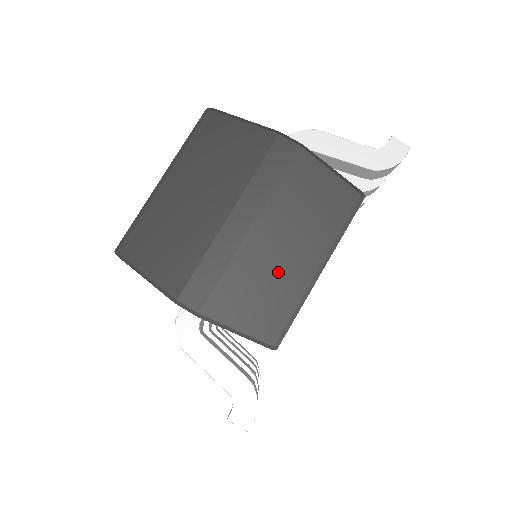
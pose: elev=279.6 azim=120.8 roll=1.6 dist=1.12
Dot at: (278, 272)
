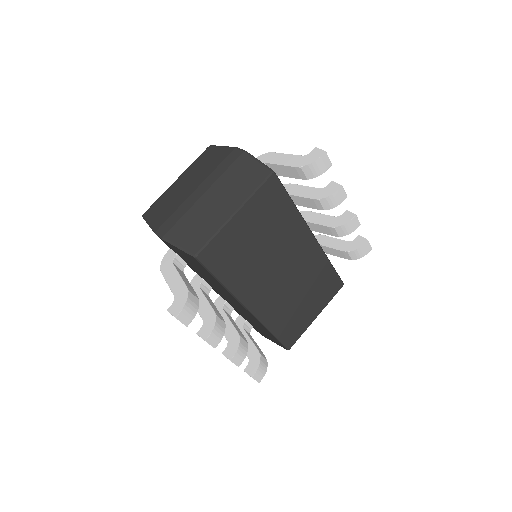
Dot at: (211, 215)
